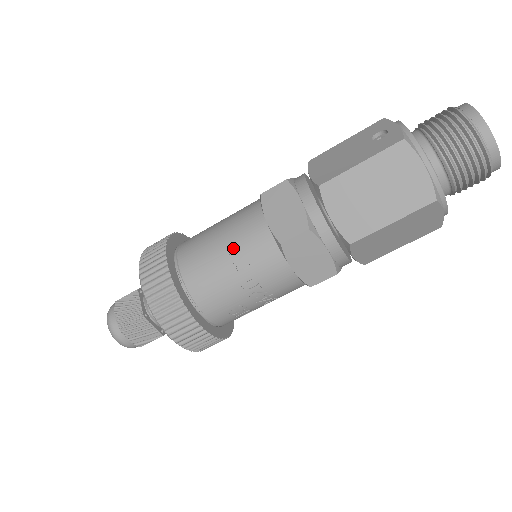
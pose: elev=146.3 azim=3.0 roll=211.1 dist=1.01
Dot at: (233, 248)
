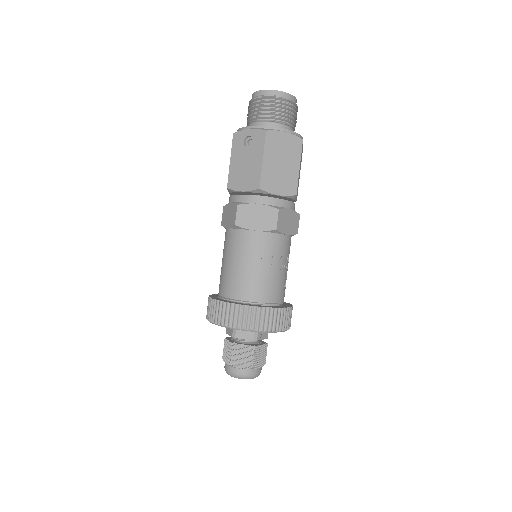
Dot at: (258, 260)
